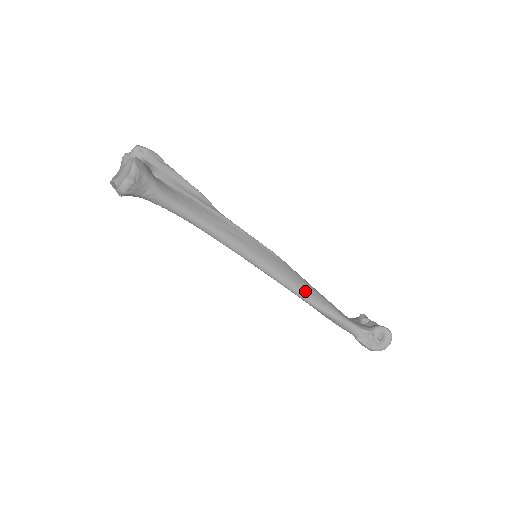
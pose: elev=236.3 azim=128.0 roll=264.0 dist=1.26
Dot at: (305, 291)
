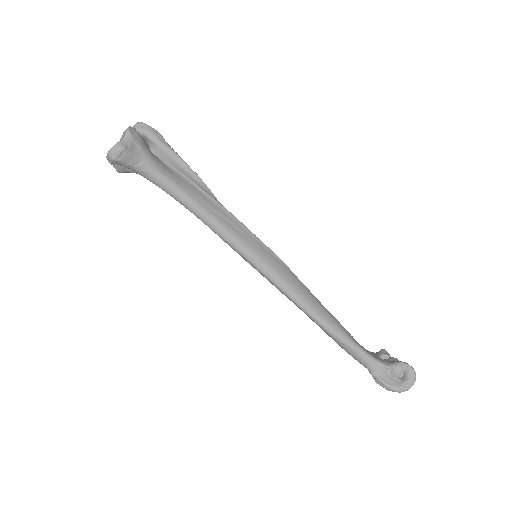
Dot at: (310, 304)
